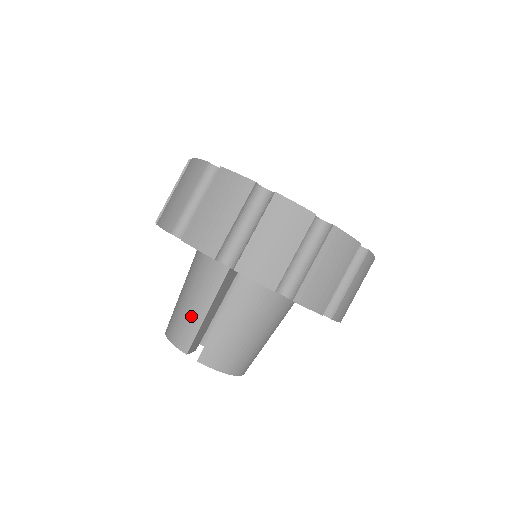
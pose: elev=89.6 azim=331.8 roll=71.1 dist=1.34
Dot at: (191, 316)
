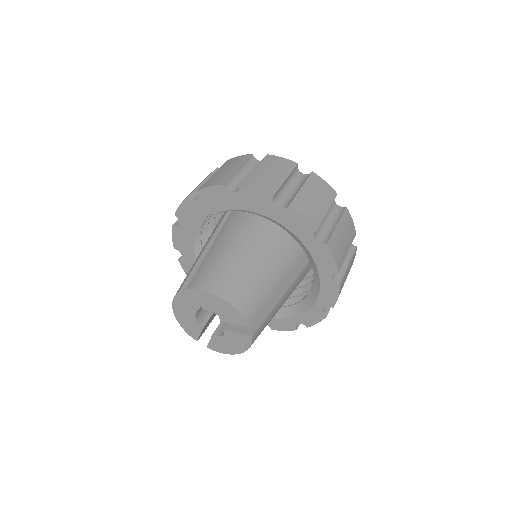
Dot at: occluded
